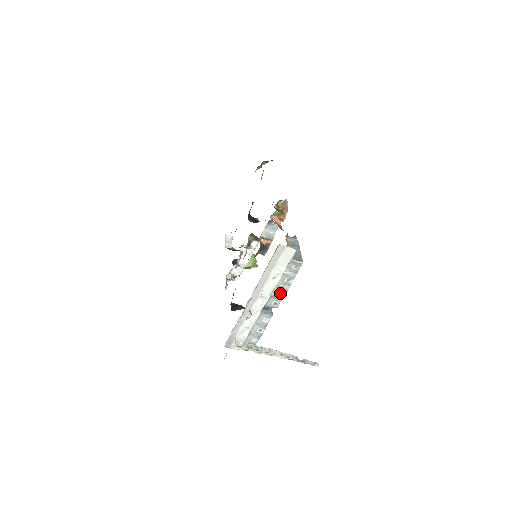
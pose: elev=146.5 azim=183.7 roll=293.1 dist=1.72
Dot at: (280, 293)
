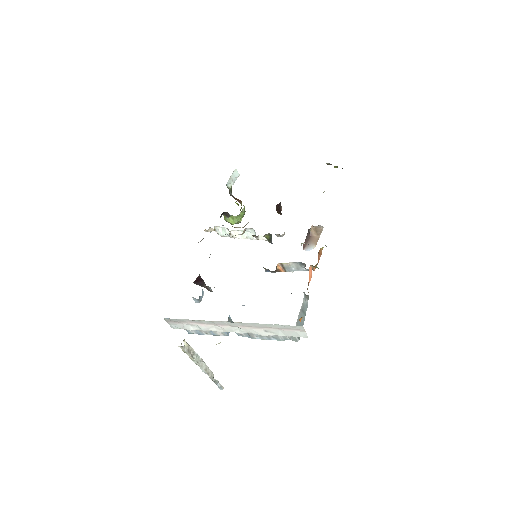
Dot at: (255, 335)
